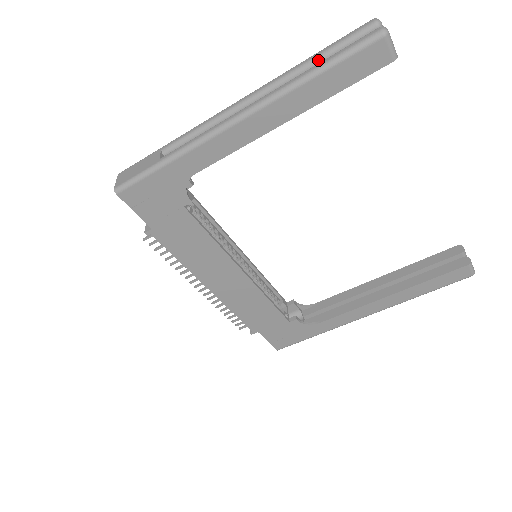
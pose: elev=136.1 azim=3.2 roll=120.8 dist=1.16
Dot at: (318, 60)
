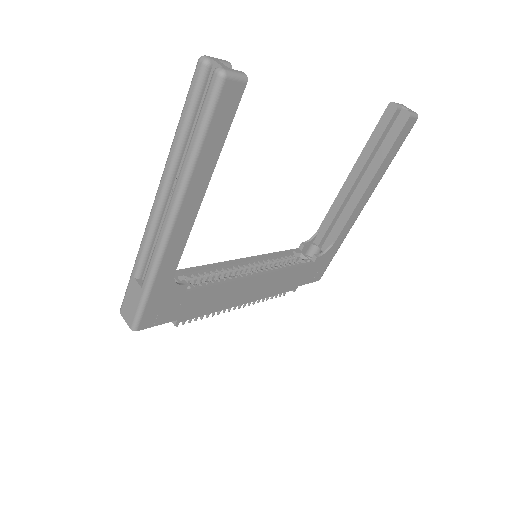
Dot at: (187, 128)
